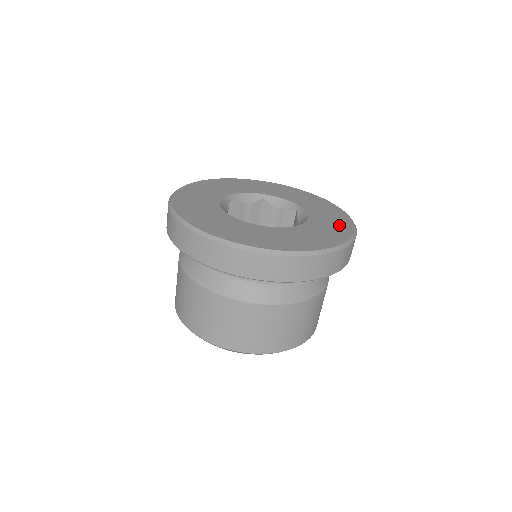
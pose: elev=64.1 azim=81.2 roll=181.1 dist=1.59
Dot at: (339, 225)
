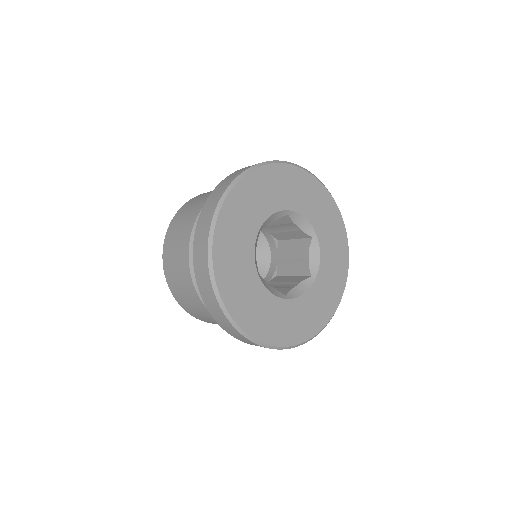
Dot at: (339, 273)
